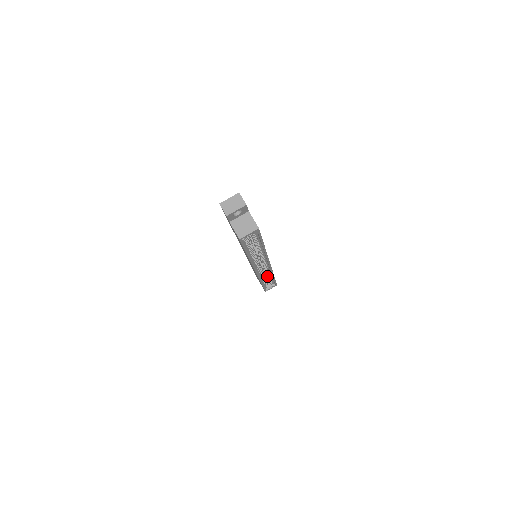
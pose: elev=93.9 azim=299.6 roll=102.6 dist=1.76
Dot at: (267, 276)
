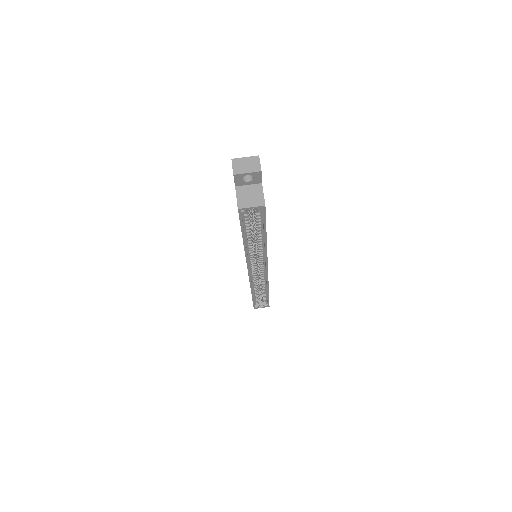
Dot at: (261, 288)
